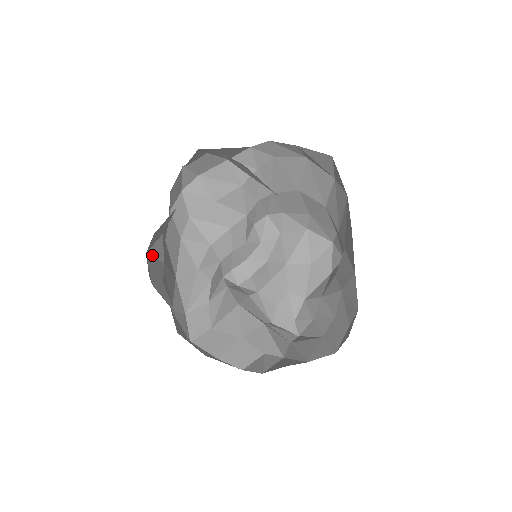
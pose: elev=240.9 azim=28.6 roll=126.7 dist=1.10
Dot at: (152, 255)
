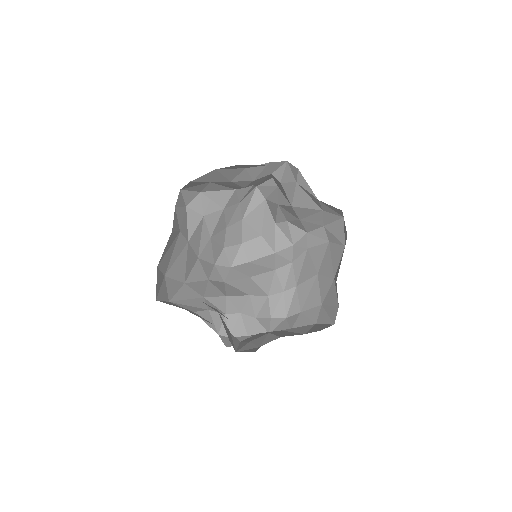
Dot at: (187, 217)
